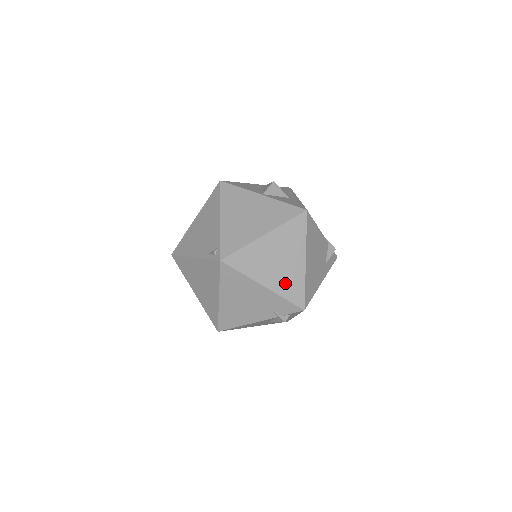
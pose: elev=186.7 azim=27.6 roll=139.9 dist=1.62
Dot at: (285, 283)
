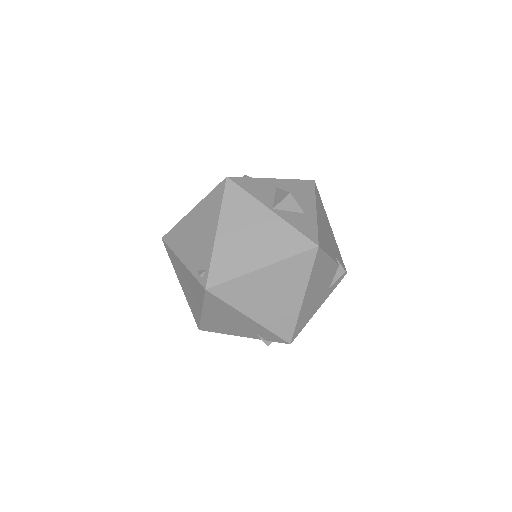
Dot at: (275, 317)
